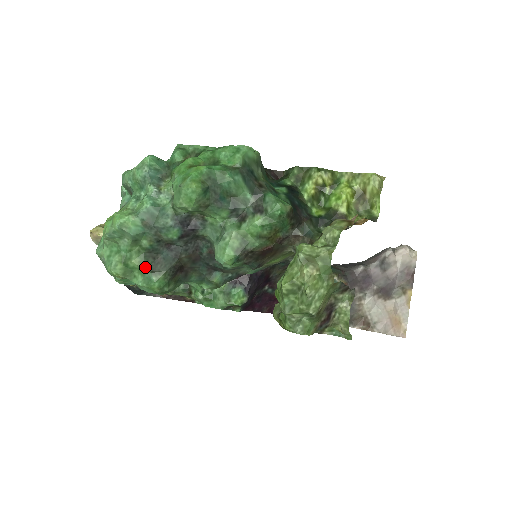
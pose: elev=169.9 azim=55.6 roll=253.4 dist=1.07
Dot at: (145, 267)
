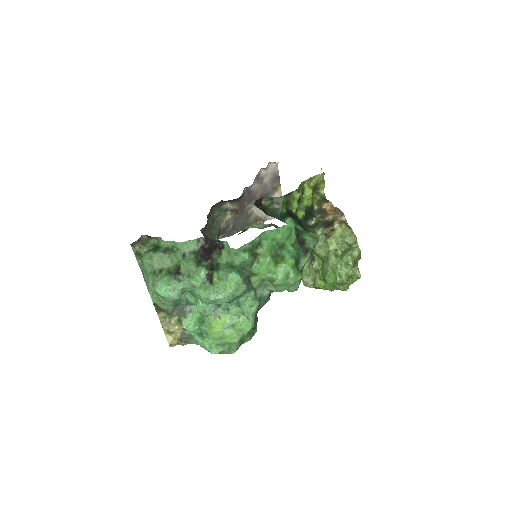
Dot at: (250, 331)
